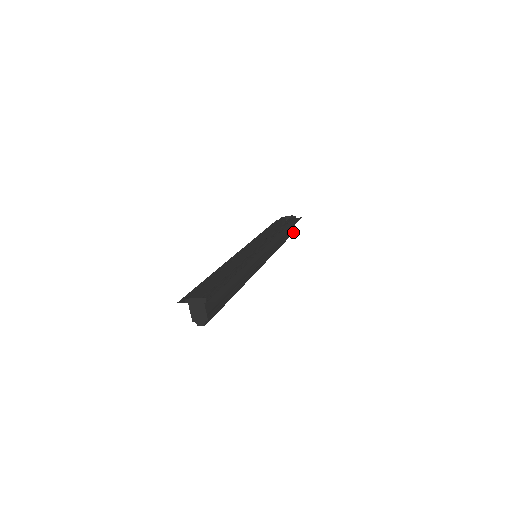
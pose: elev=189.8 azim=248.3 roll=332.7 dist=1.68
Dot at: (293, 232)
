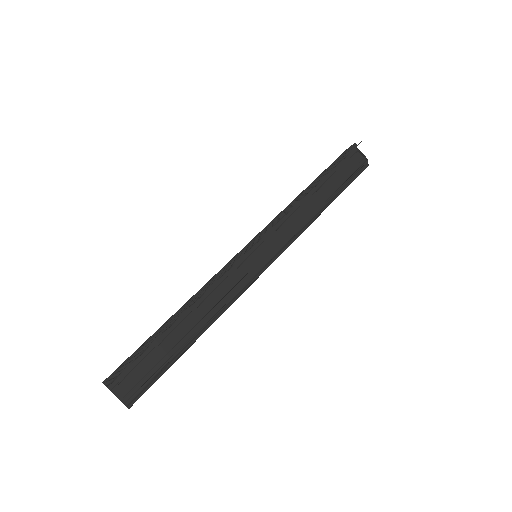
Dot at: (367, 165)
